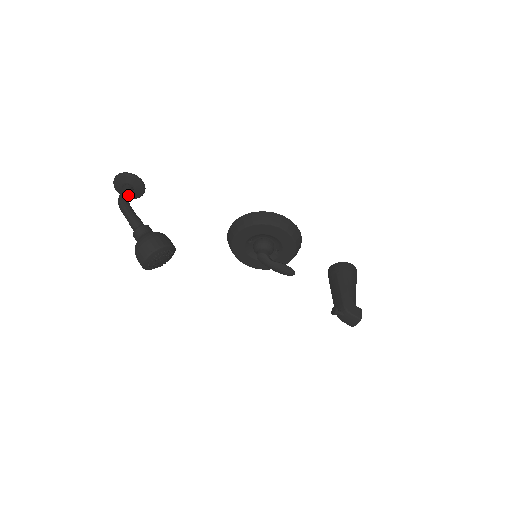
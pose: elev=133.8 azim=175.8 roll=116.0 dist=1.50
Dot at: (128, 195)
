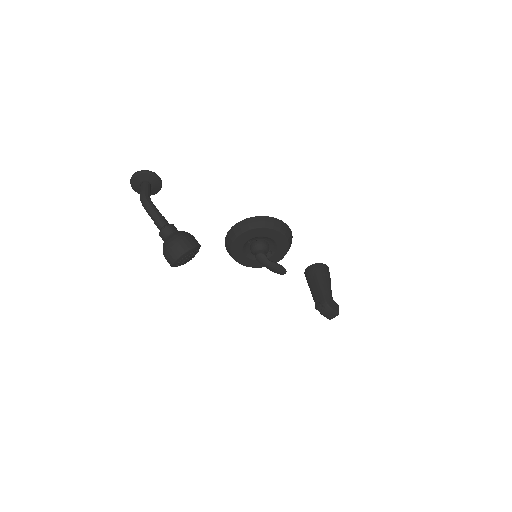
Dot at: (149, 193)
